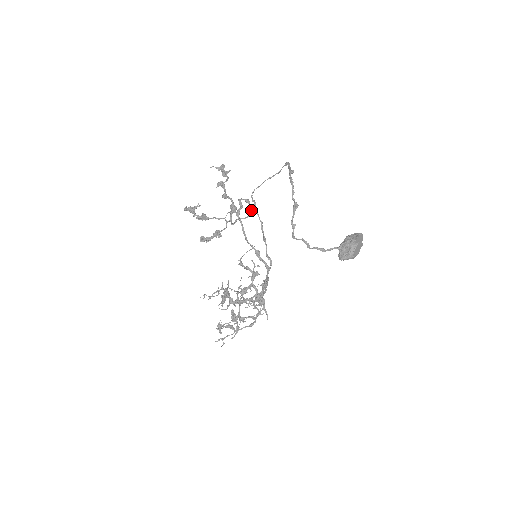
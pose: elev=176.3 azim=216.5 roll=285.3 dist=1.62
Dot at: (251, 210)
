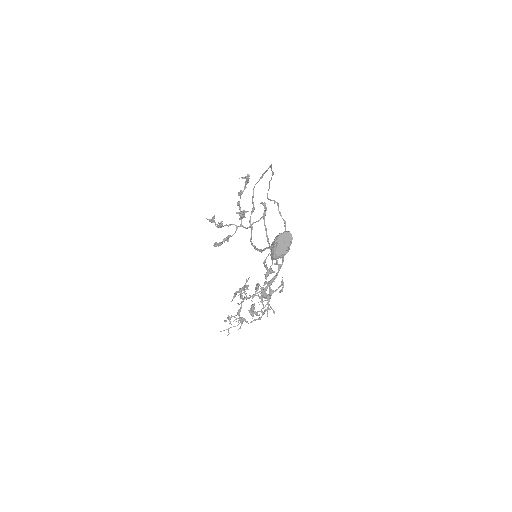
Dot at: (263, 213)
